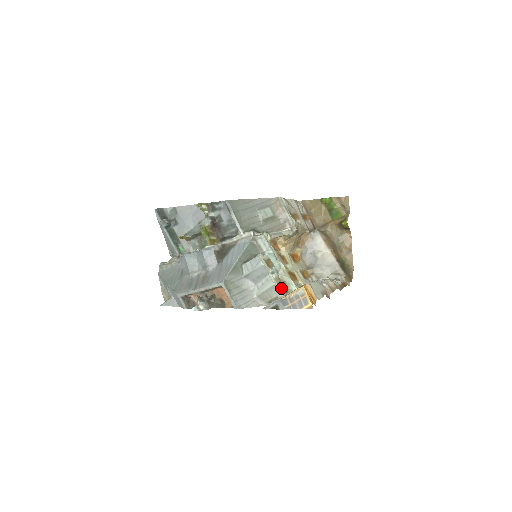
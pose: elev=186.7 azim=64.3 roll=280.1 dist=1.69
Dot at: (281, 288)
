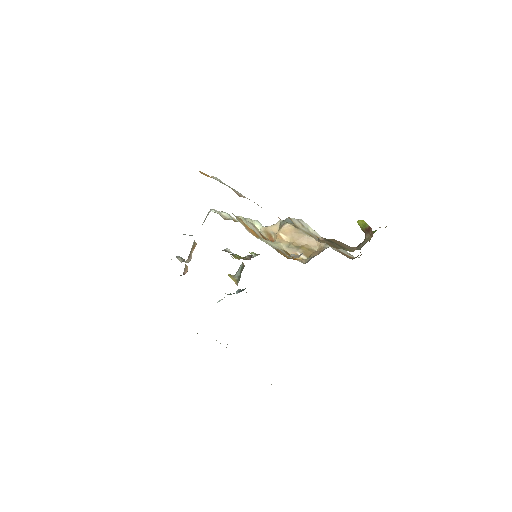
Dot at: occluded
